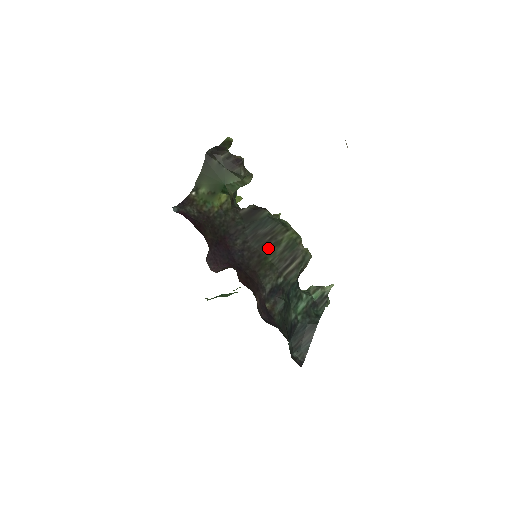
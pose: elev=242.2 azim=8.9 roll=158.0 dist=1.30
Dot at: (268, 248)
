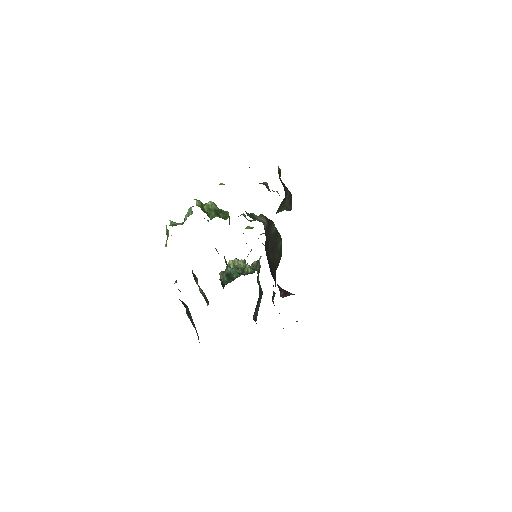
Dot at: (276, 257)
